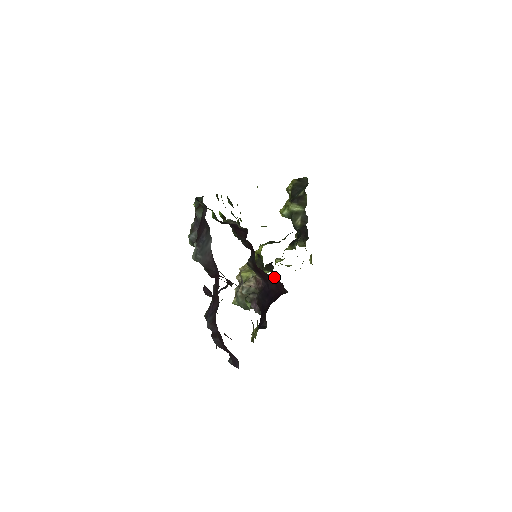
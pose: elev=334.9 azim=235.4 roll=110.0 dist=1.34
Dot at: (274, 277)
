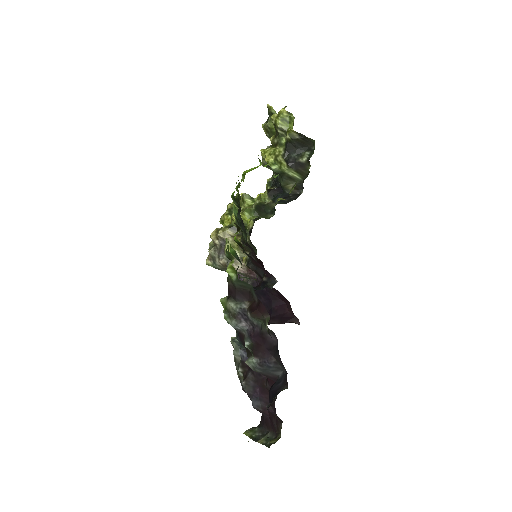
Dot at: occluded
